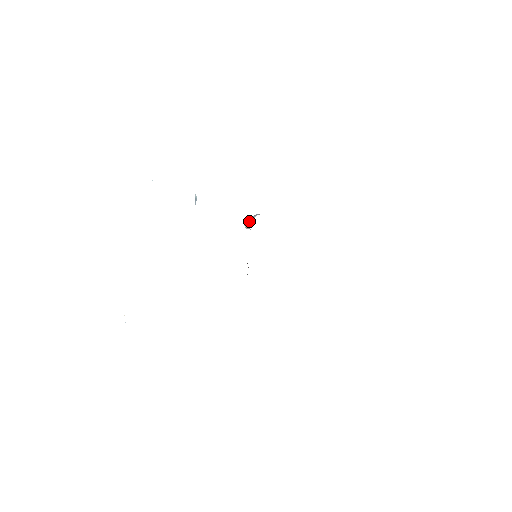
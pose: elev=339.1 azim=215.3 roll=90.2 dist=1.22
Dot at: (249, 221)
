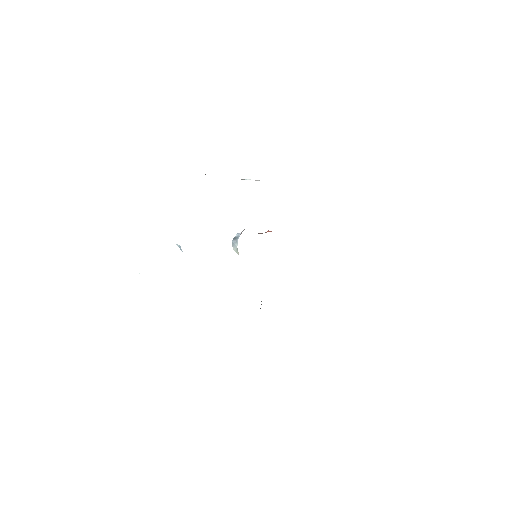
Dot at: (235, 247)
